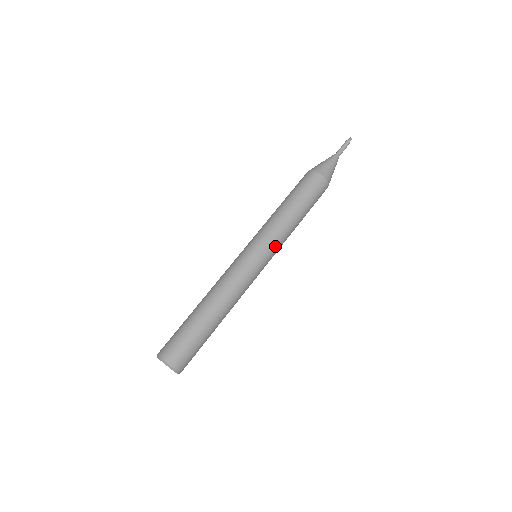
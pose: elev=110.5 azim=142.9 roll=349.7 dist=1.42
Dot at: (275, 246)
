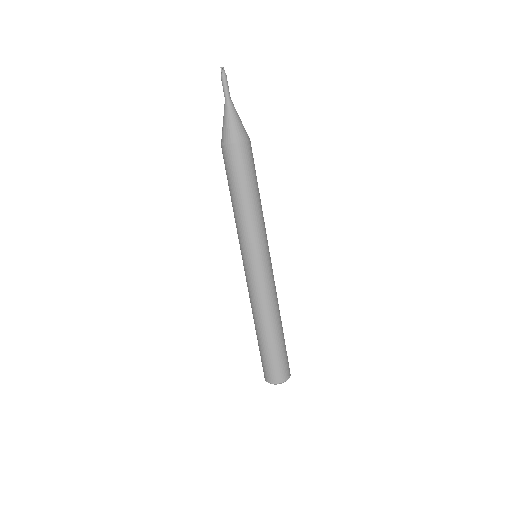
Dot at: (253, 242)
